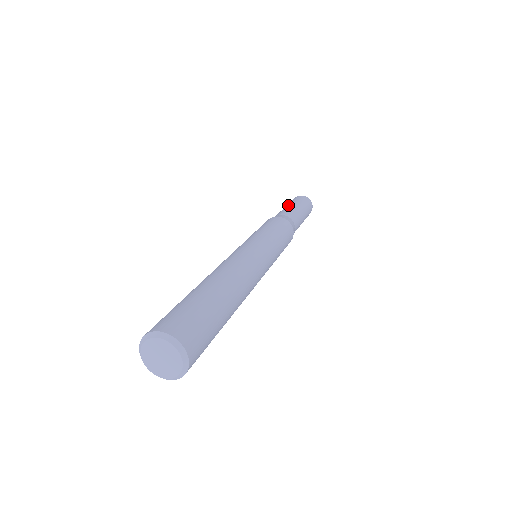
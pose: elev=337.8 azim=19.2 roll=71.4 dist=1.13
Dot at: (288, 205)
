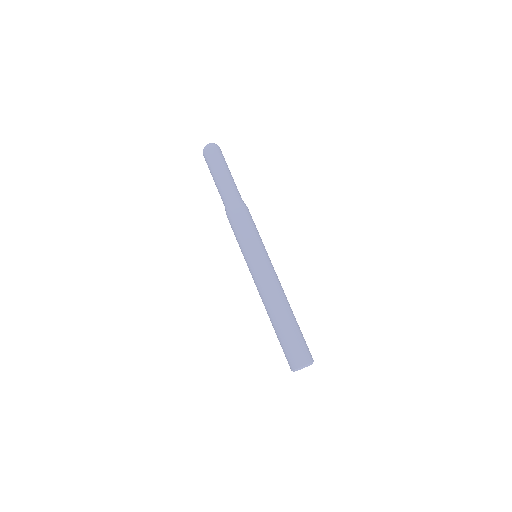
Dot at: (214, 180)
